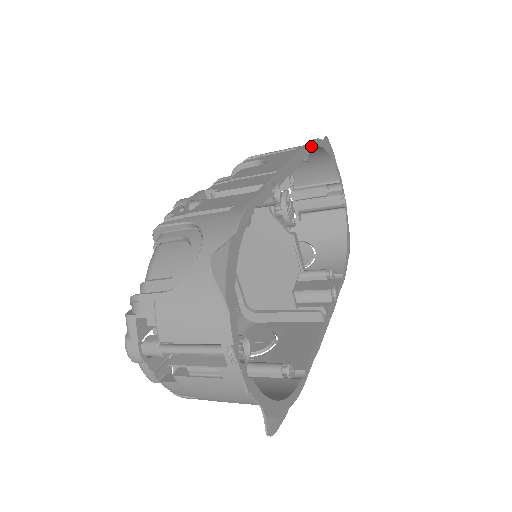
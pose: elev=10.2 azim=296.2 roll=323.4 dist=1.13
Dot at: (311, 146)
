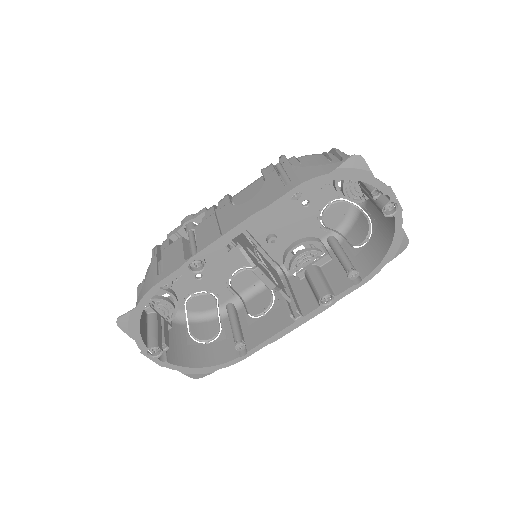
Dot at: (286, 196)
